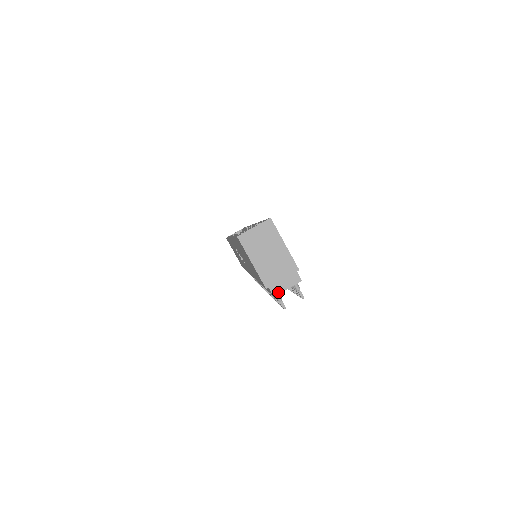
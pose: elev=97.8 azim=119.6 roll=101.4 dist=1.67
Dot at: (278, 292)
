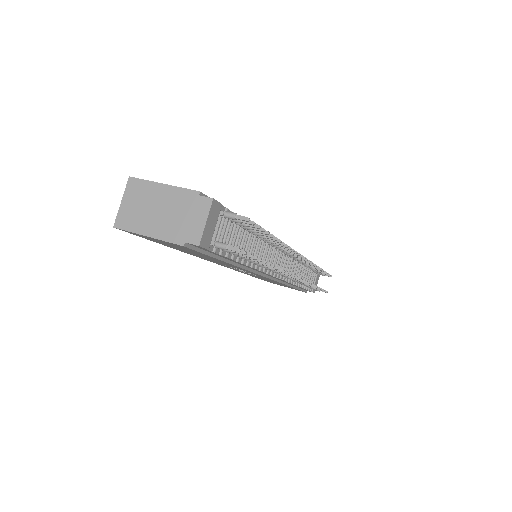
Dot at: (199, 236)
